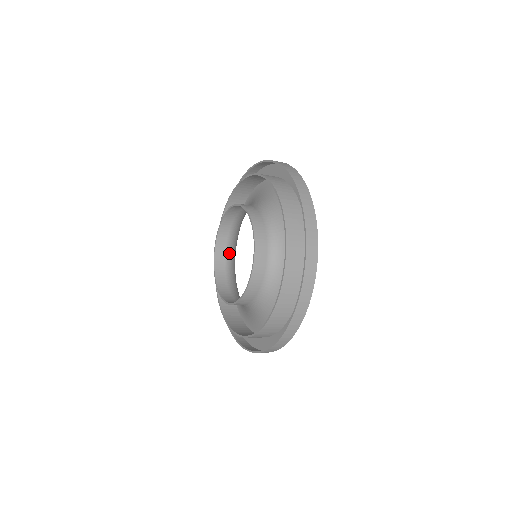
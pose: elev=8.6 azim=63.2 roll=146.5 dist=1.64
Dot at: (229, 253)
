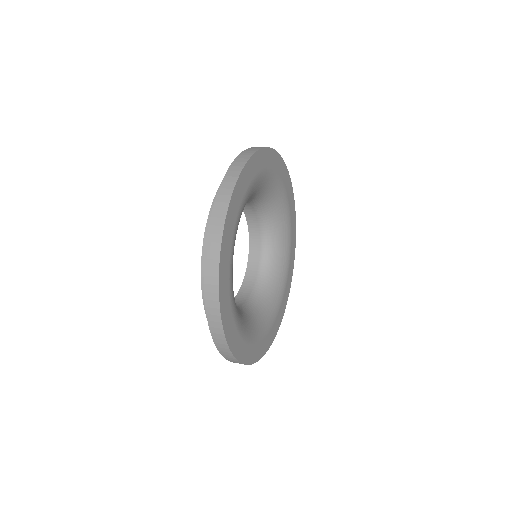
Dot at: (255, 202)
